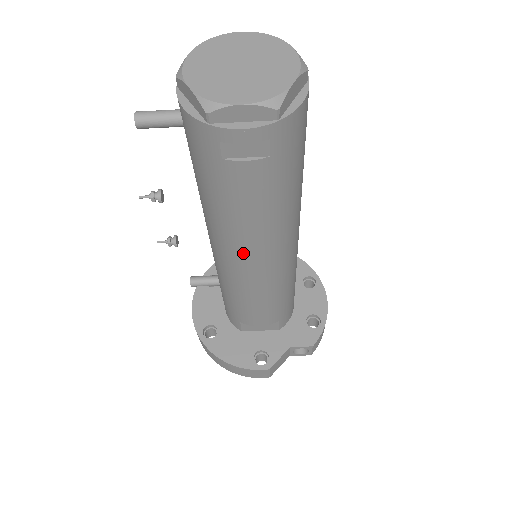
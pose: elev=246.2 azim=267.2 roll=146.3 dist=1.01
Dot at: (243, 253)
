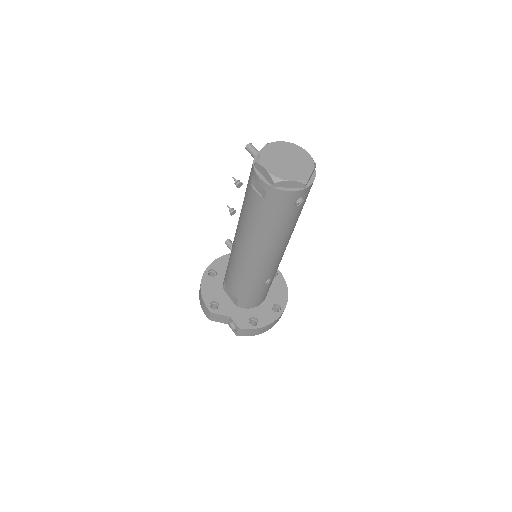
Dot at: (240, 236)
